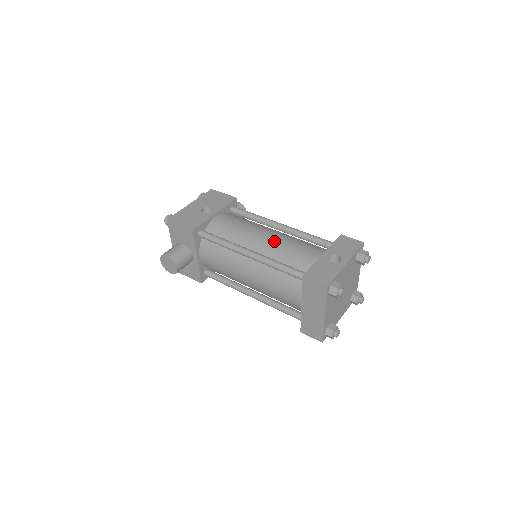
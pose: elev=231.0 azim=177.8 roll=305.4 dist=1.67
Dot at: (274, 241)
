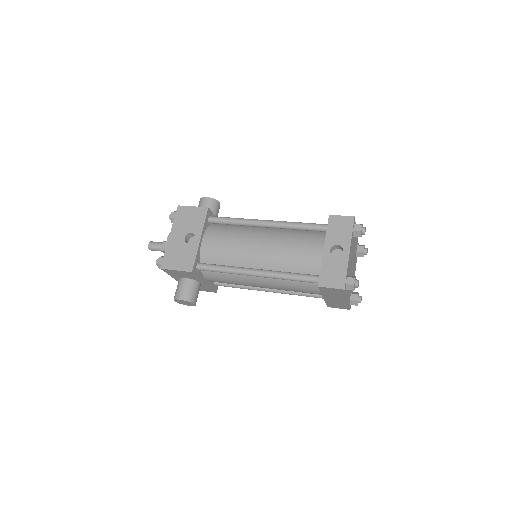
Dot at: (271, 250)
